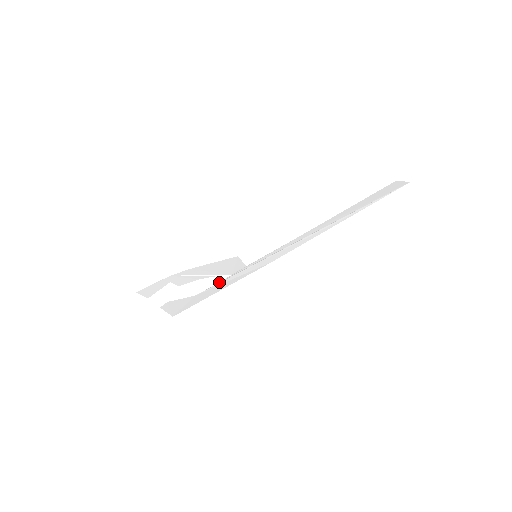
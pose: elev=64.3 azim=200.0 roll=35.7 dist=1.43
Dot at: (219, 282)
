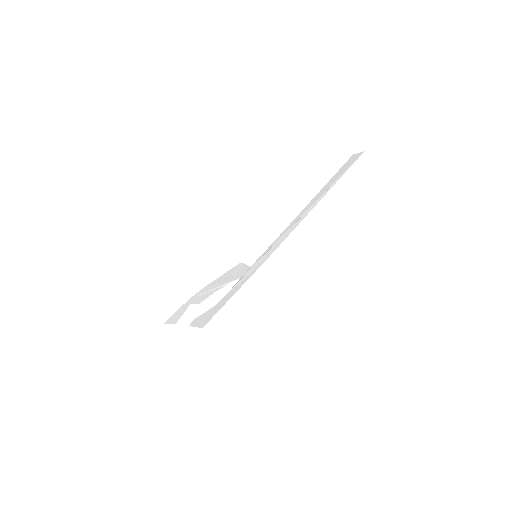
Dot at: (232, 287)
